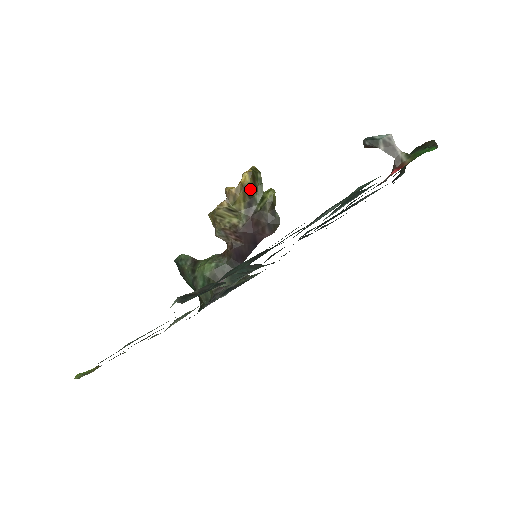
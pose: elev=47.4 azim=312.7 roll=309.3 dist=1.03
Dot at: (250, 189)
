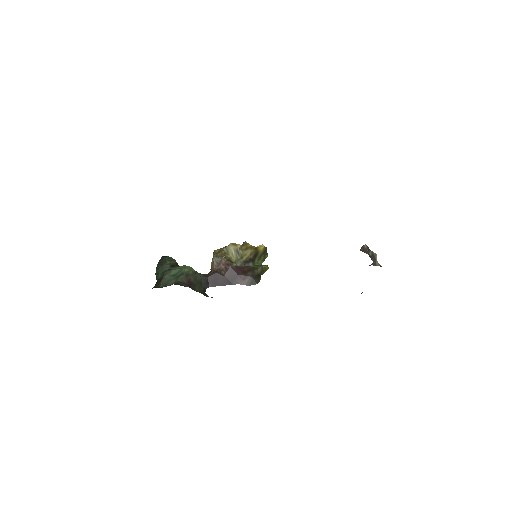
Dot at: (257, 254)
